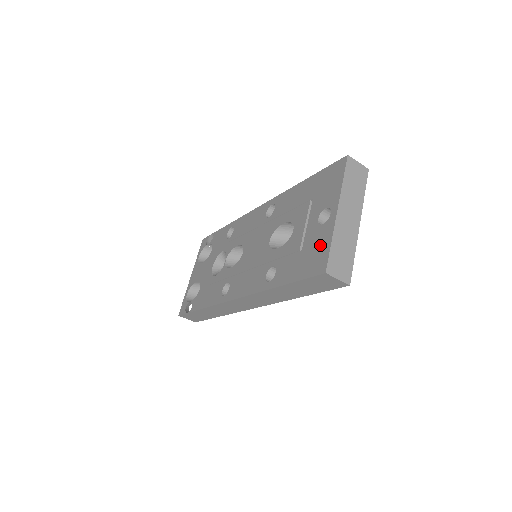
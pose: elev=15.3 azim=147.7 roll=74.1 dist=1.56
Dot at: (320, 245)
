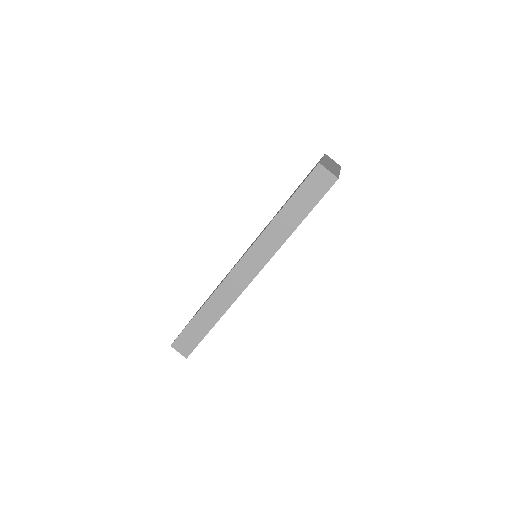
Dot at: occluded
